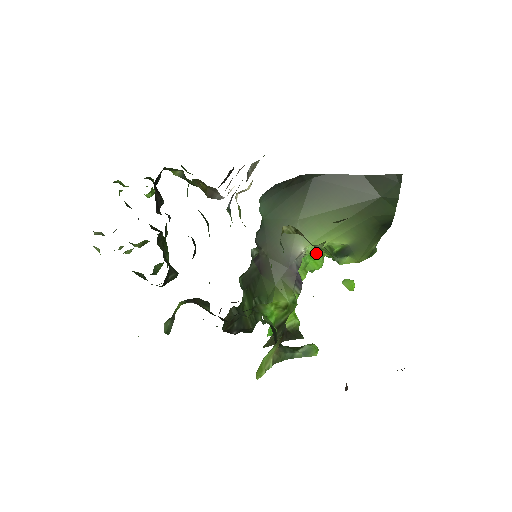
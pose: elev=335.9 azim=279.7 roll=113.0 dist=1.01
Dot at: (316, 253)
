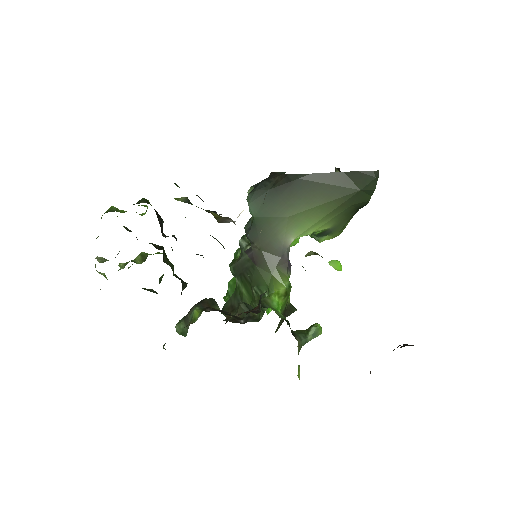
Dot at: occluded
